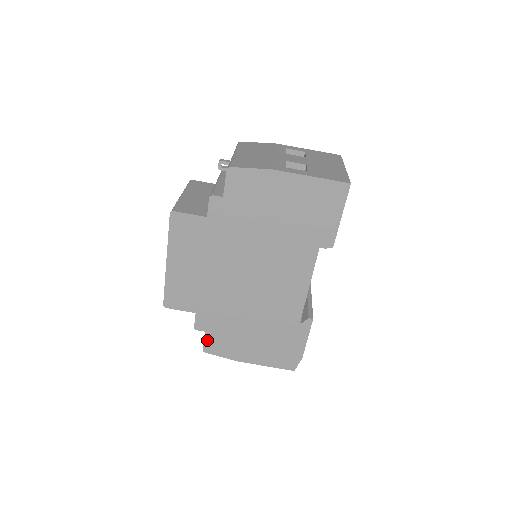
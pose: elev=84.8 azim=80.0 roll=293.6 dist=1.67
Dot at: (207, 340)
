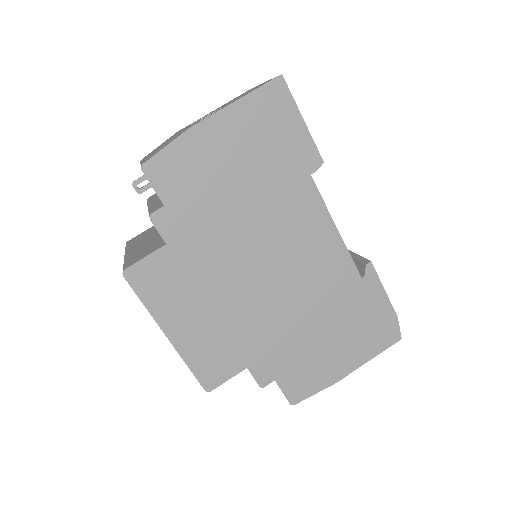
Dot at: (285, 388)
